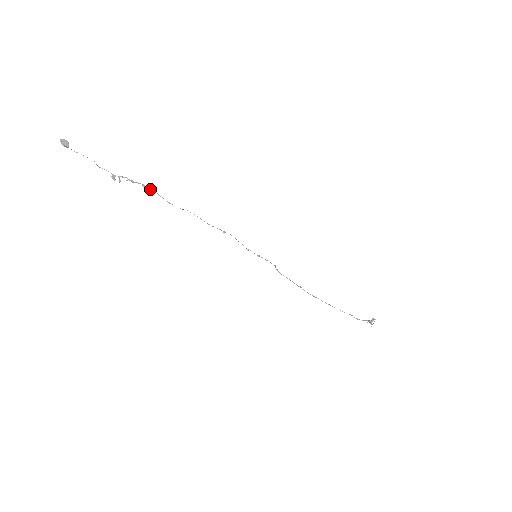
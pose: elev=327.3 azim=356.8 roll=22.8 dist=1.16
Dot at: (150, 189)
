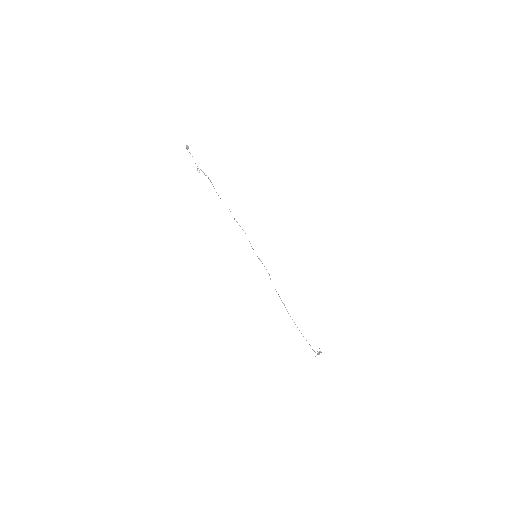
Dot at: (211, 182)
